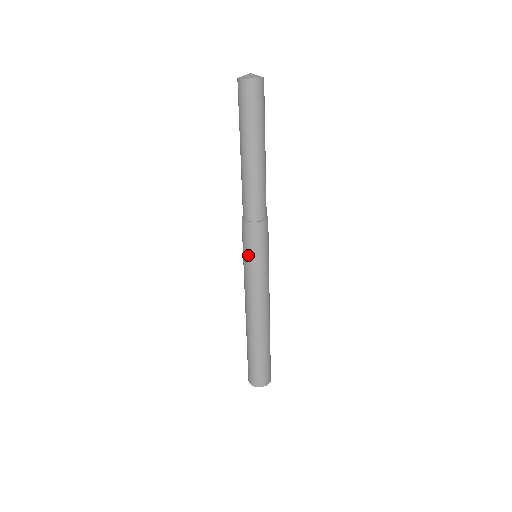
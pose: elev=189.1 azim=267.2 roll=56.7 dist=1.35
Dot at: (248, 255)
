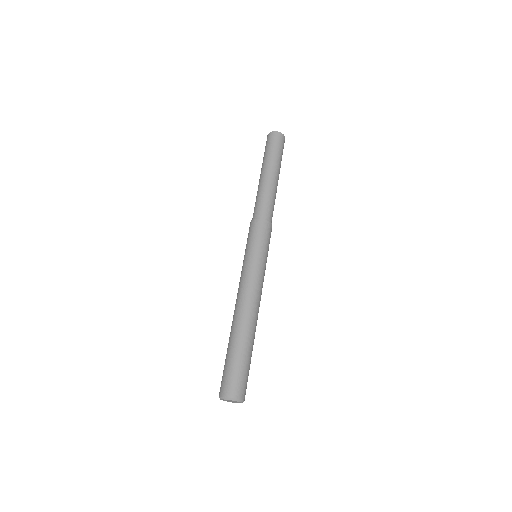
Dot at: (255, 246)
